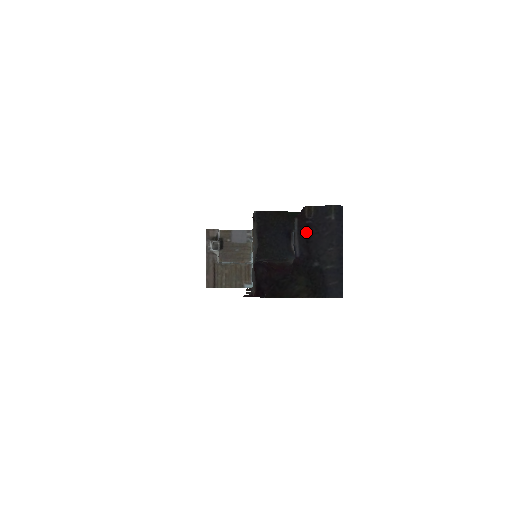
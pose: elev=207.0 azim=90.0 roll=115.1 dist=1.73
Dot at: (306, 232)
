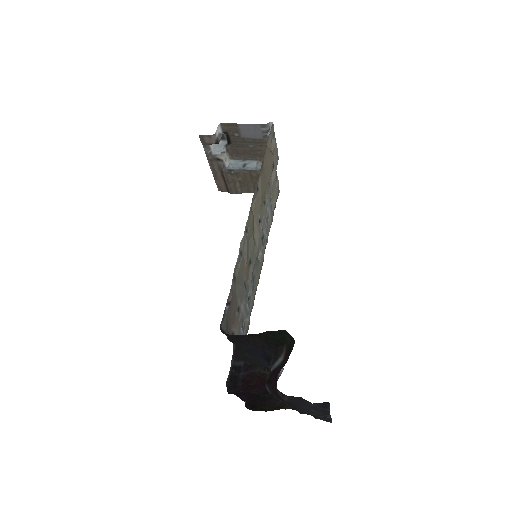
Dot at: (281, 399)
